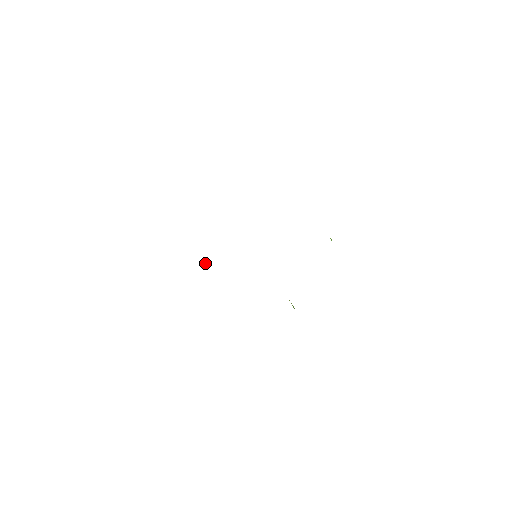
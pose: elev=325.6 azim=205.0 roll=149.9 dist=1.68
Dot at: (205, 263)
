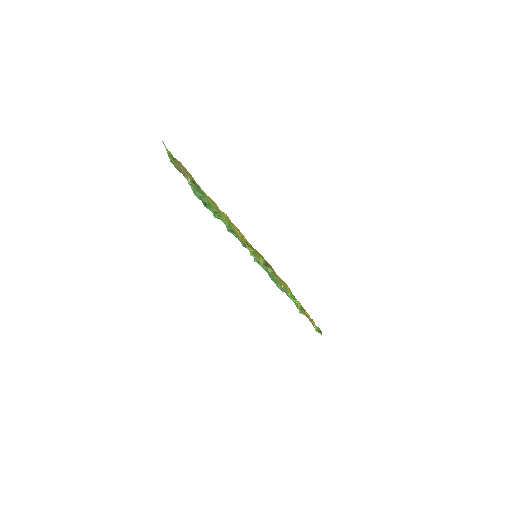
Dot at: occluded
